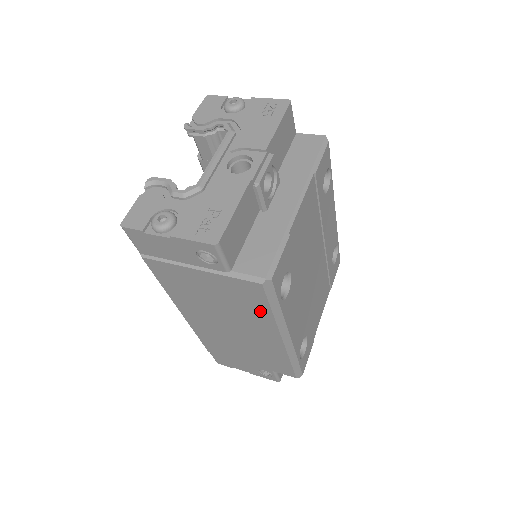
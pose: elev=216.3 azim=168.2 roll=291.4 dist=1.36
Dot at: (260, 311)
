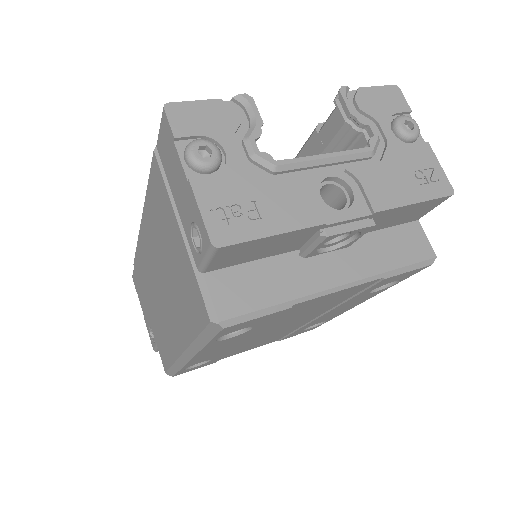
Dot at: (189, 322)
